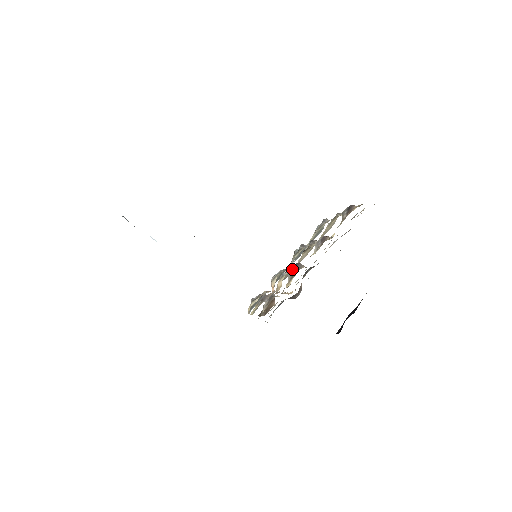
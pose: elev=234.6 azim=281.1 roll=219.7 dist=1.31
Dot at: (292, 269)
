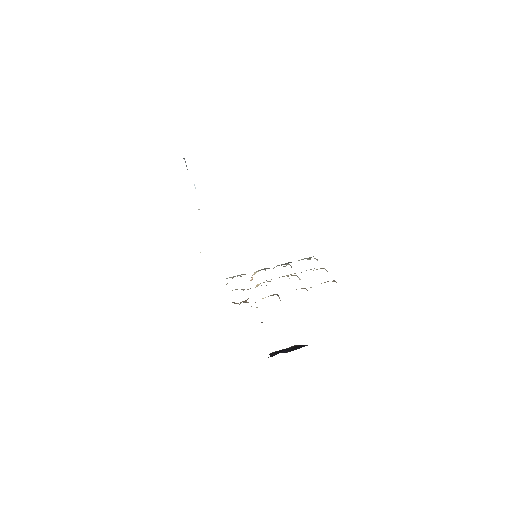
Dot at: occluded
